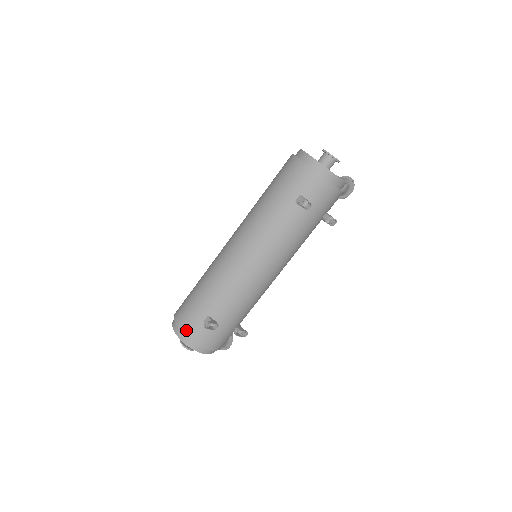
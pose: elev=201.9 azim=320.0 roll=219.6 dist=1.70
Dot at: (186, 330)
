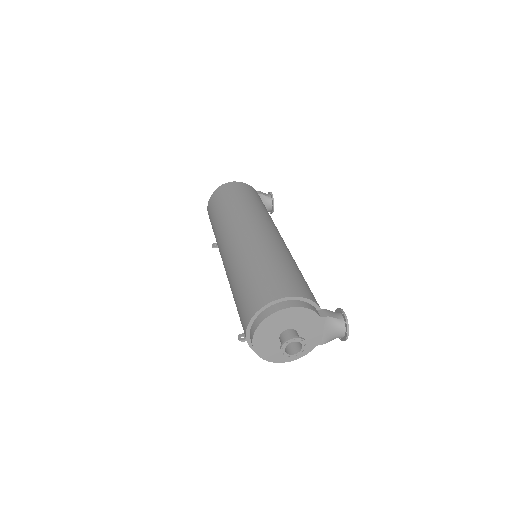
Dot at: occluded
